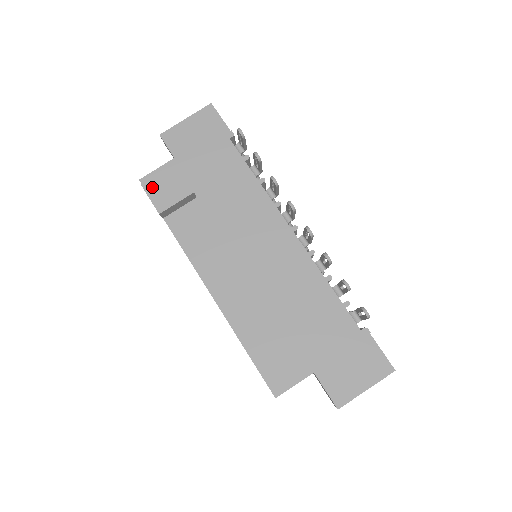
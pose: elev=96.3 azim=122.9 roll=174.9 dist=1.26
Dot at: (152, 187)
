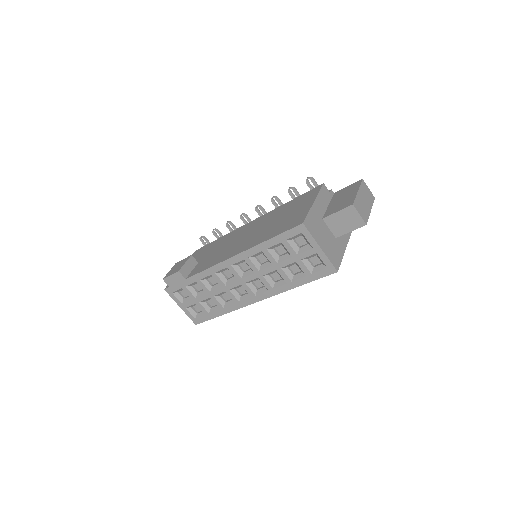
Dot at: (169, 274)
